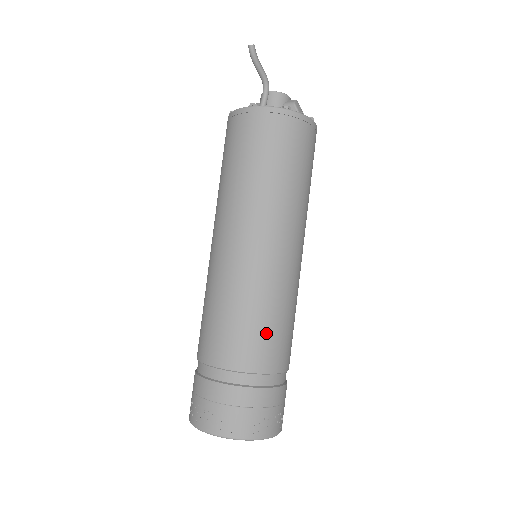
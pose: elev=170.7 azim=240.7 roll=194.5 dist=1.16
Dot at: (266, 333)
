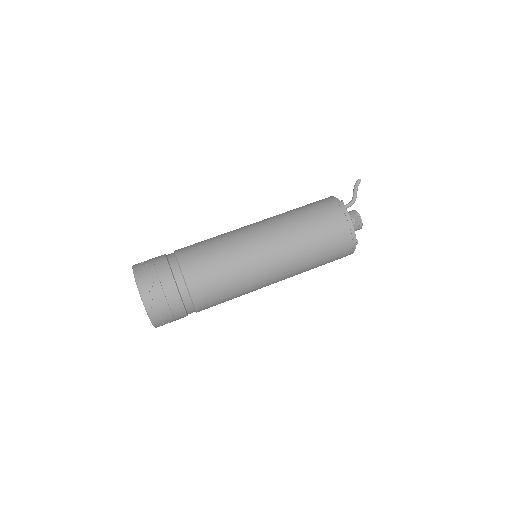
Dot at: (204, 252)
